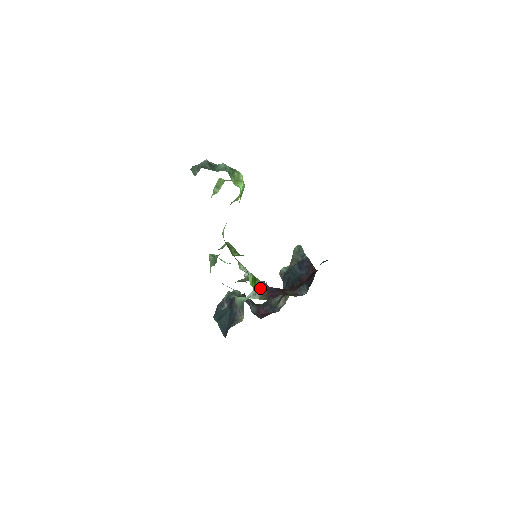
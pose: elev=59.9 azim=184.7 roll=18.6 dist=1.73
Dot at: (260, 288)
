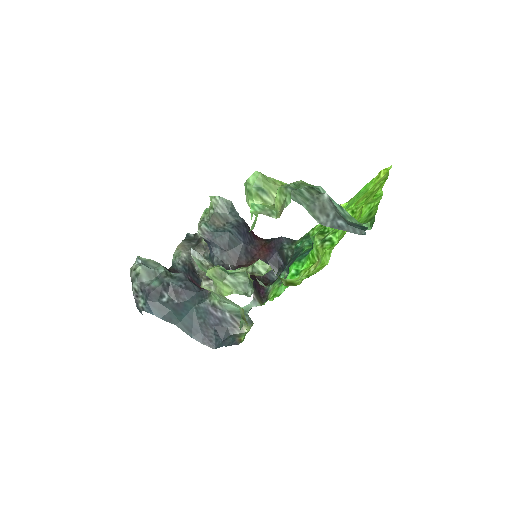
Dot at: occluded
